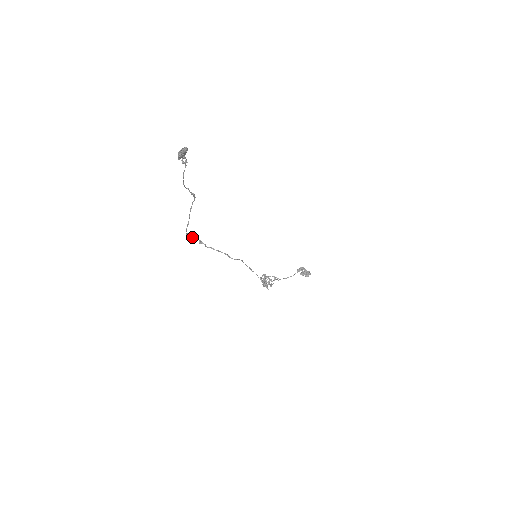
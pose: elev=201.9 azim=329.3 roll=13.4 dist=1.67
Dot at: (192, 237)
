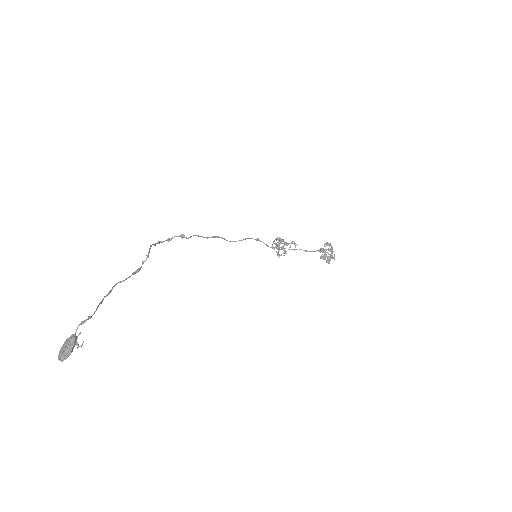
Dot at: (168, 239)
